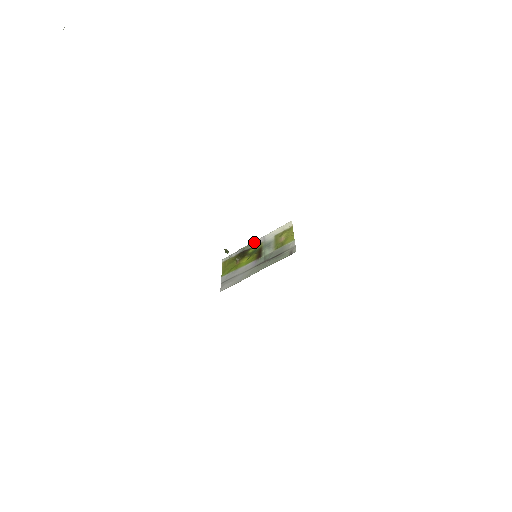
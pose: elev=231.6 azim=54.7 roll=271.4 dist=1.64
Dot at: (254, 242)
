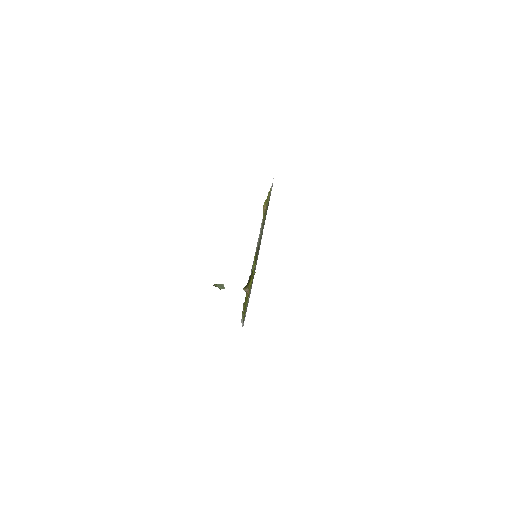
Dot at: (253, 261)
